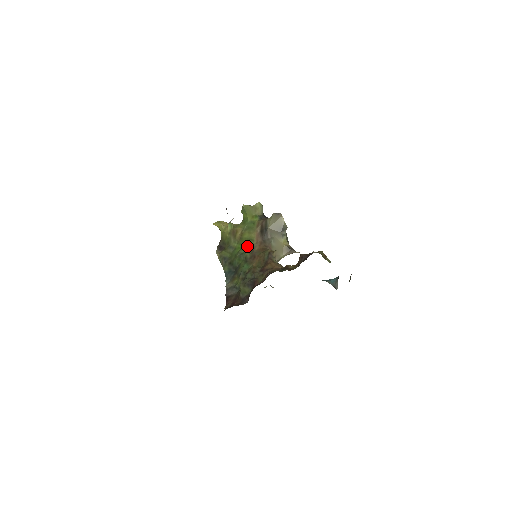
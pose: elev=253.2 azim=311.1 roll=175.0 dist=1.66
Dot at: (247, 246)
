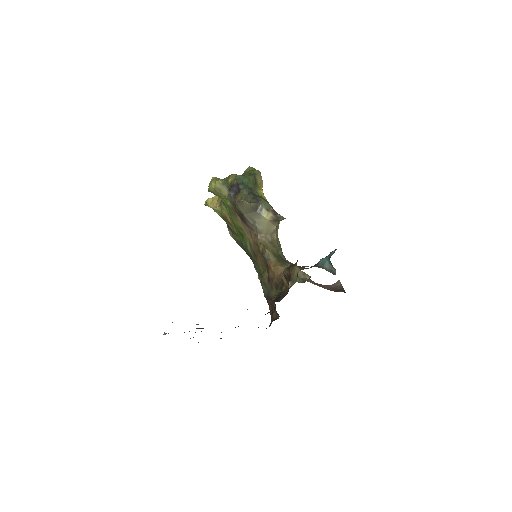
Dot at: (243, 237)
